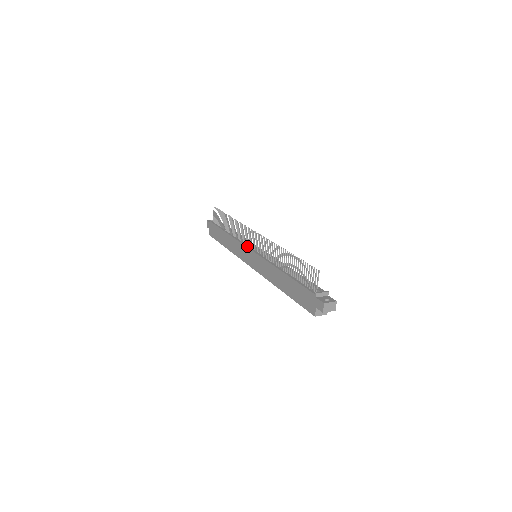
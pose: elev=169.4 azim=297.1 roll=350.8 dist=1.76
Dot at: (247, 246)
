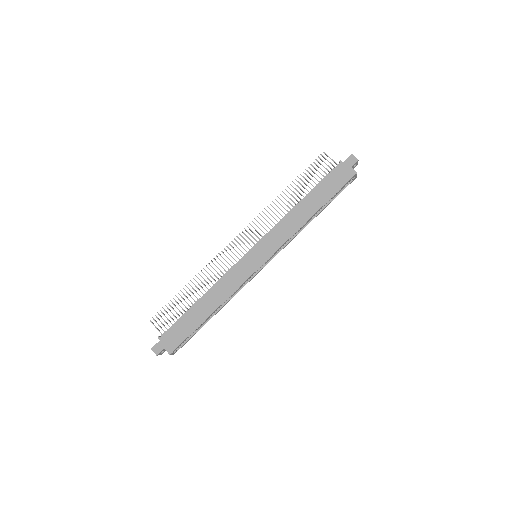
Dot at: (240, 259)
